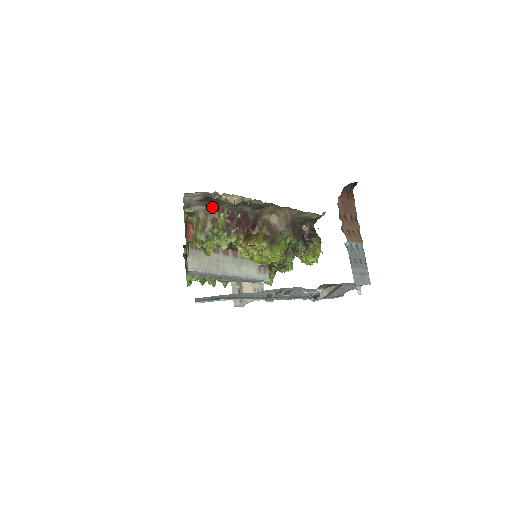
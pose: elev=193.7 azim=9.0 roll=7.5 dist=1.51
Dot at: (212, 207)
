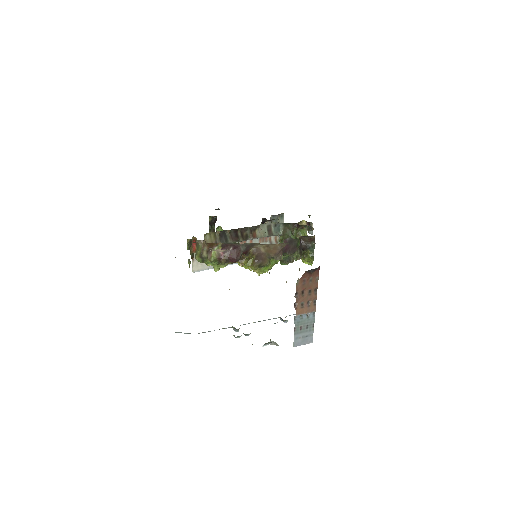
Dot at: (207, 243)
